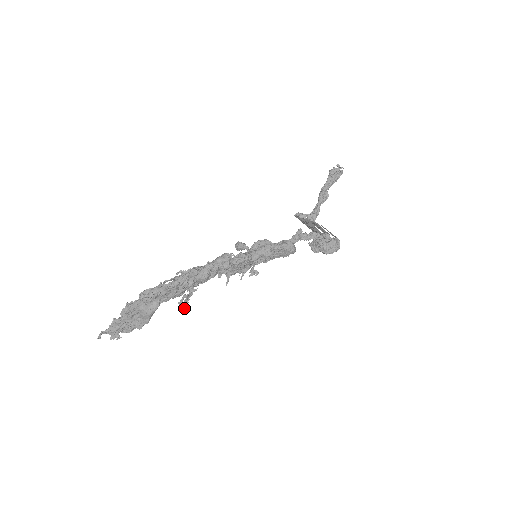
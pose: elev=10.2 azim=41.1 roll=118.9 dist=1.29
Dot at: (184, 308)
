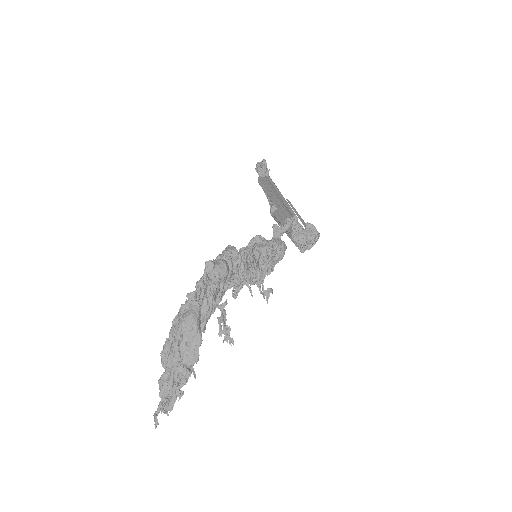
Dot at: (229, 341)
